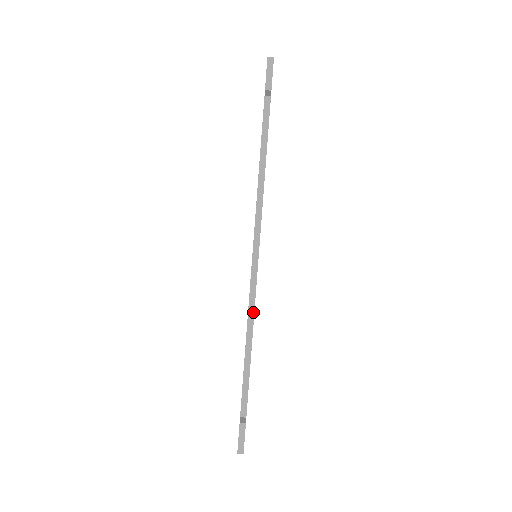
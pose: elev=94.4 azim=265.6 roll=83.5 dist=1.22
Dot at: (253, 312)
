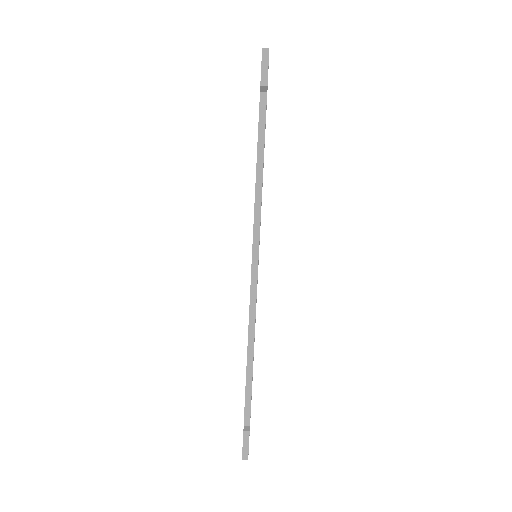
Dot at: (254, 323)
